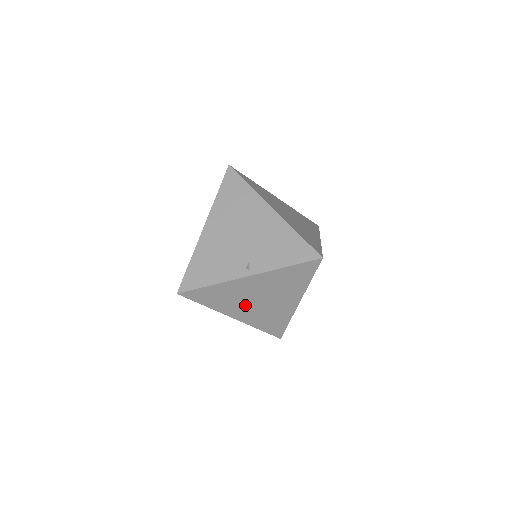
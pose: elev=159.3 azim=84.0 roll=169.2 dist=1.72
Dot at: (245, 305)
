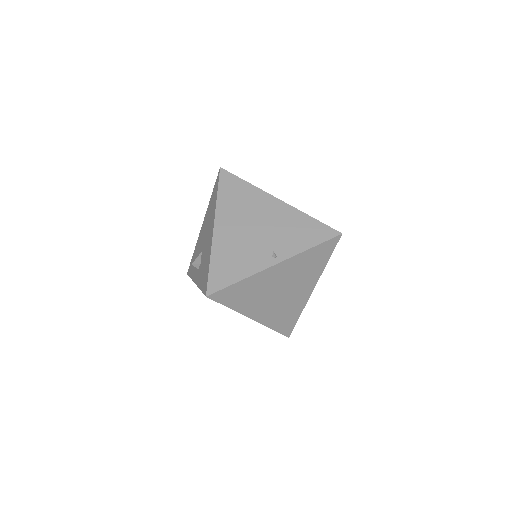
Dot at: (266, 301)
